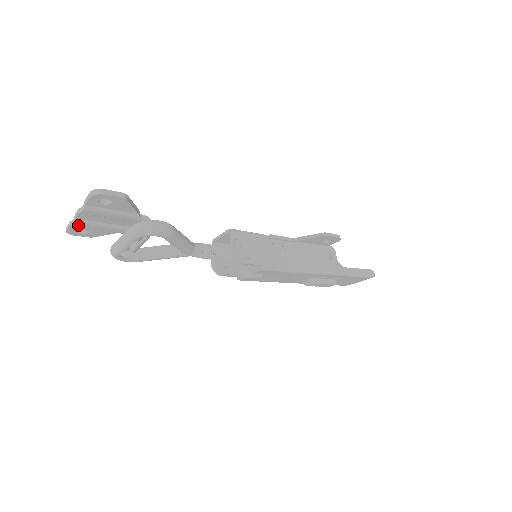
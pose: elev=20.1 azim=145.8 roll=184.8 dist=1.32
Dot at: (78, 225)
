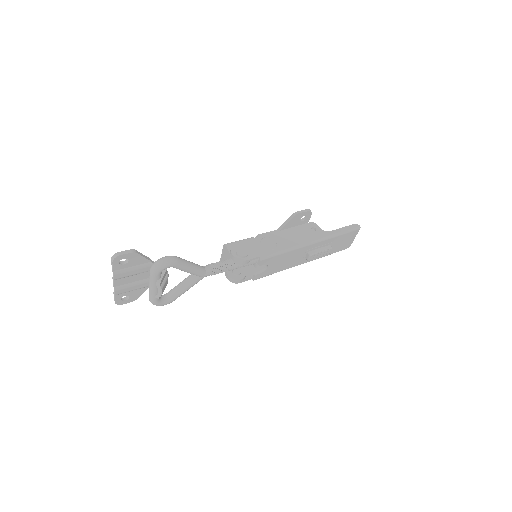
Dot at: (119, 292)
